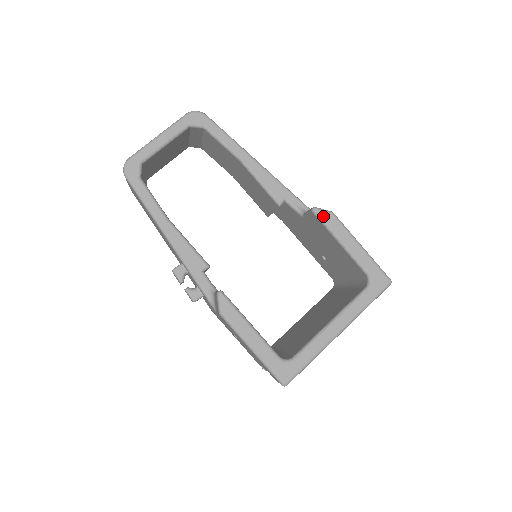
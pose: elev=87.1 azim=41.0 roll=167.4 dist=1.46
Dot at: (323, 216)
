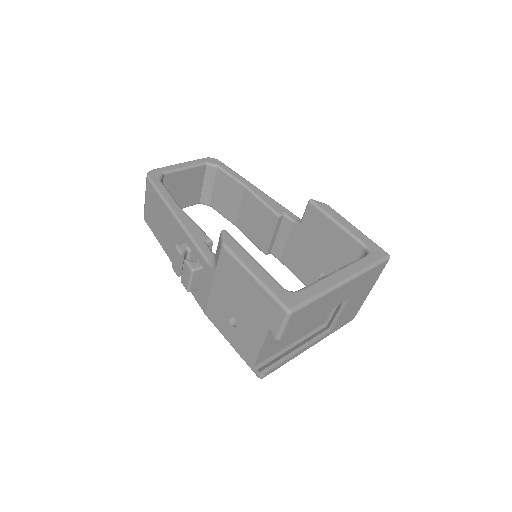
Dot at: (319, 204)
